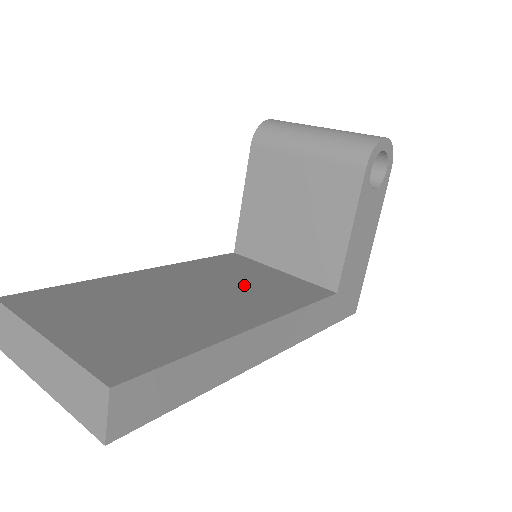
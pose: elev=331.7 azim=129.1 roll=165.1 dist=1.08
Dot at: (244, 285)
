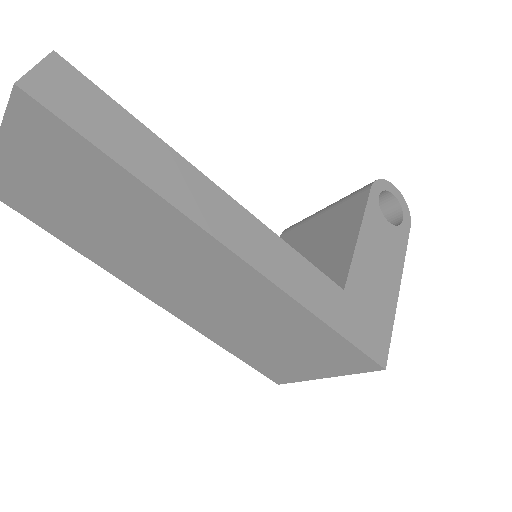
Dot at: occluded
